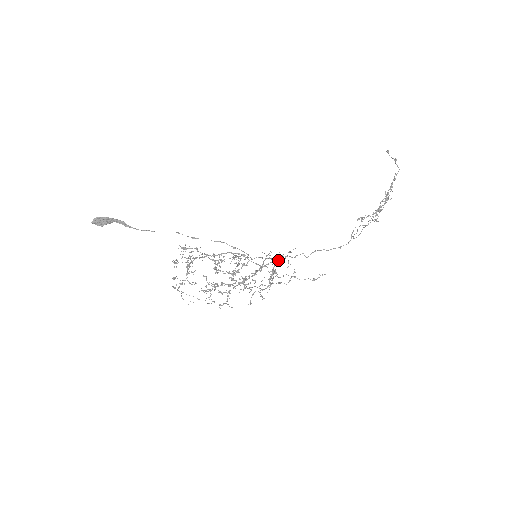
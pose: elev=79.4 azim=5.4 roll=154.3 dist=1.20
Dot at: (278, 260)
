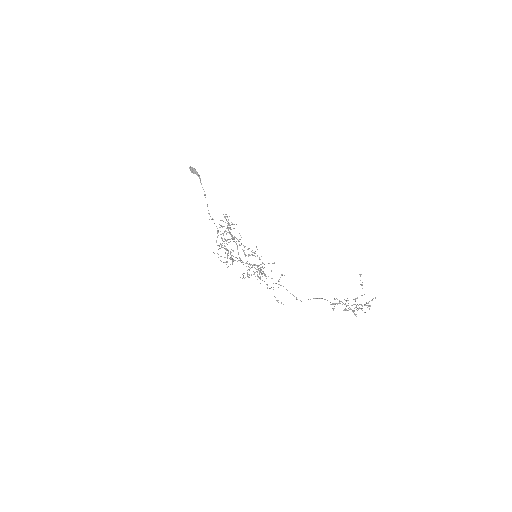
Dot at: occluded
